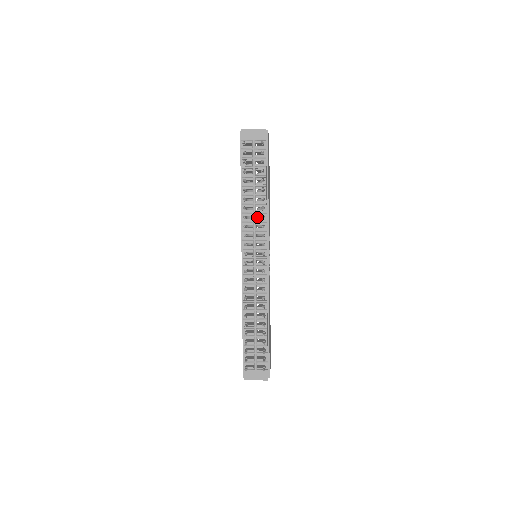
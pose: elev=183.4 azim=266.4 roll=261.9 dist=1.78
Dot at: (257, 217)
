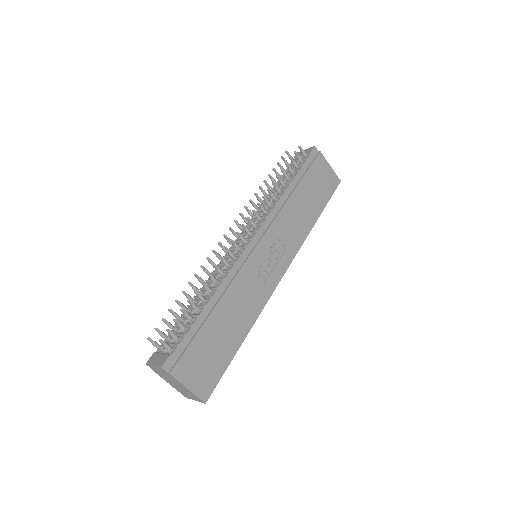
Dot at: occluded
